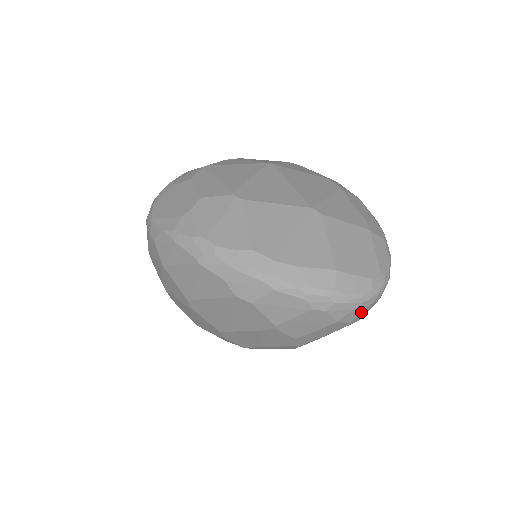
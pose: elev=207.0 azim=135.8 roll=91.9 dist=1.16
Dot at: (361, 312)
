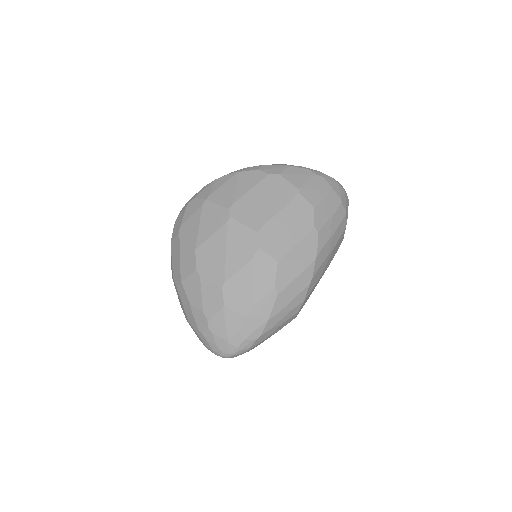
Dot at: (343, 194)
